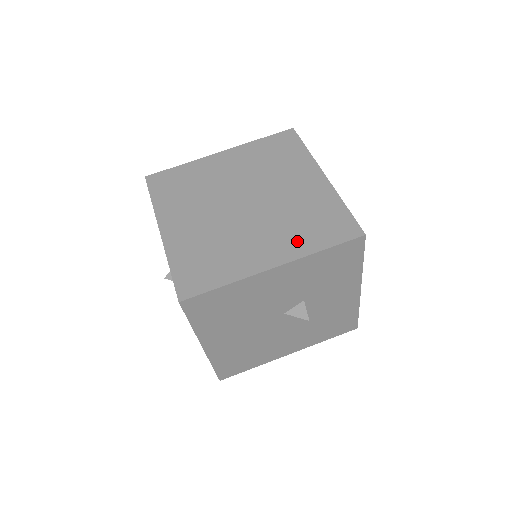
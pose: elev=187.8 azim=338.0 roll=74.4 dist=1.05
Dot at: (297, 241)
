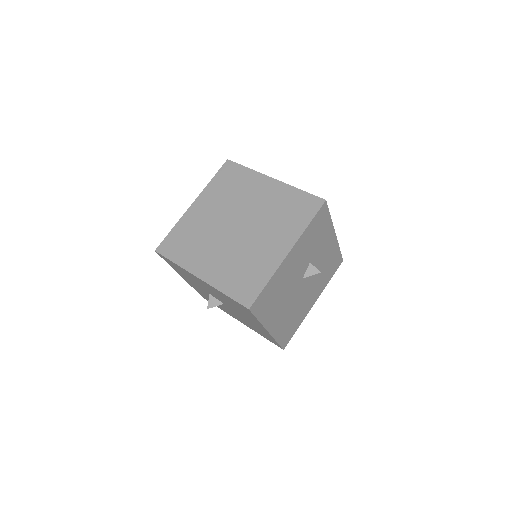
Dot at: (289, 229)
